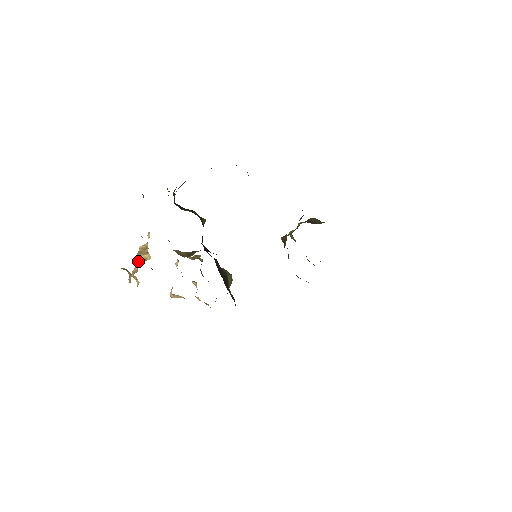
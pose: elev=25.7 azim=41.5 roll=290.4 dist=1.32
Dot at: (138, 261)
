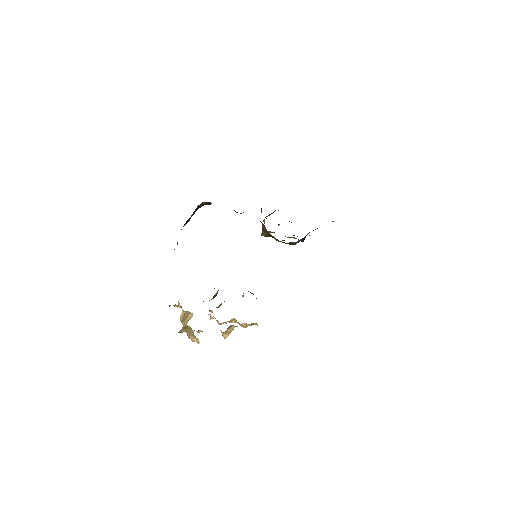
Dot at: occluded
